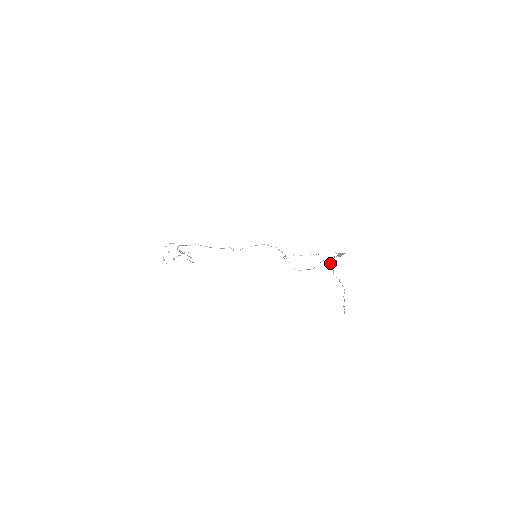
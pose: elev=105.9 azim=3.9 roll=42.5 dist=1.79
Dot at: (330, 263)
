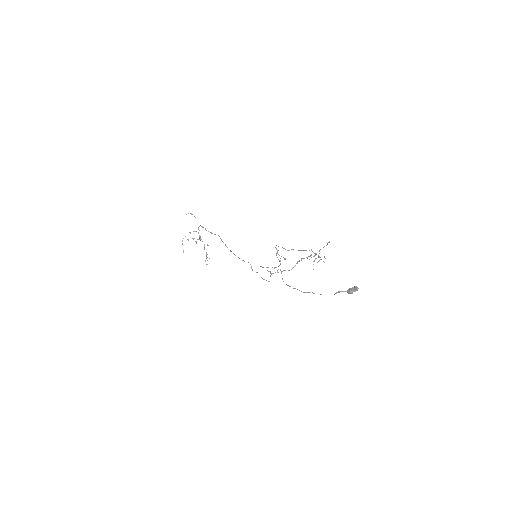
Dot at: occluded
